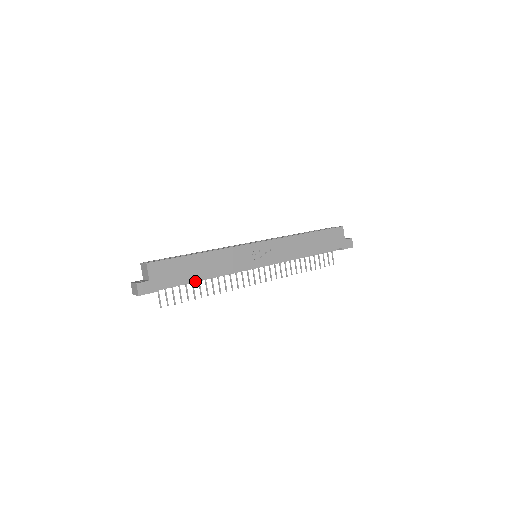
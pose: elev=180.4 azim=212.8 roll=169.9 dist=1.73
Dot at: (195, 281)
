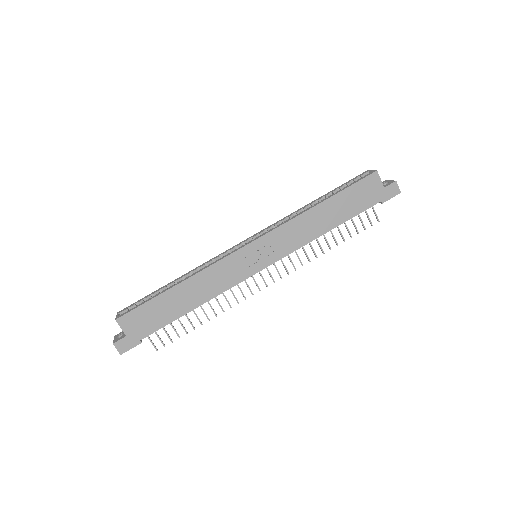
Dot at: occluded
